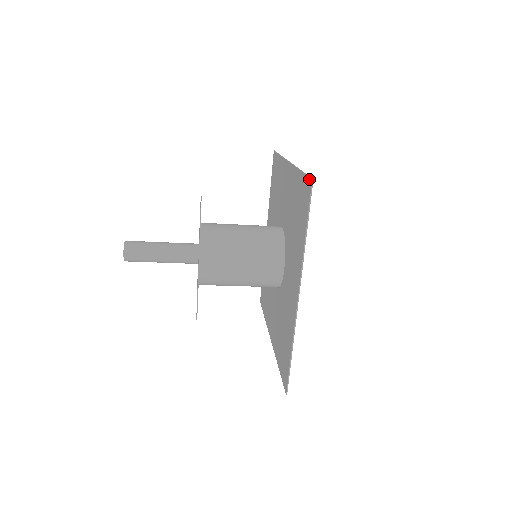
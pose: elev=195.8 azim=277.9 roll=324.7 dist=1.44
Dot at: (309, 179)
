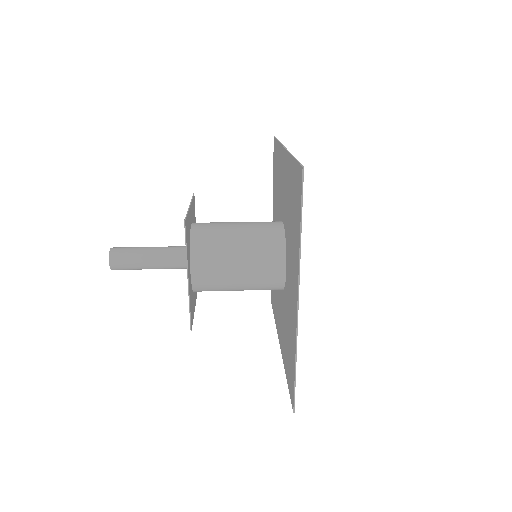
Dot at: (300, 166)
